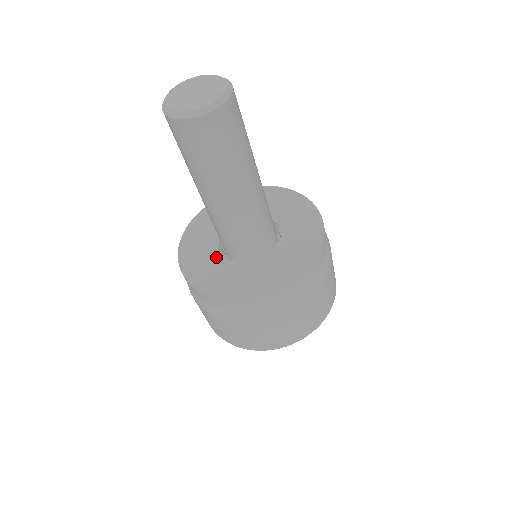
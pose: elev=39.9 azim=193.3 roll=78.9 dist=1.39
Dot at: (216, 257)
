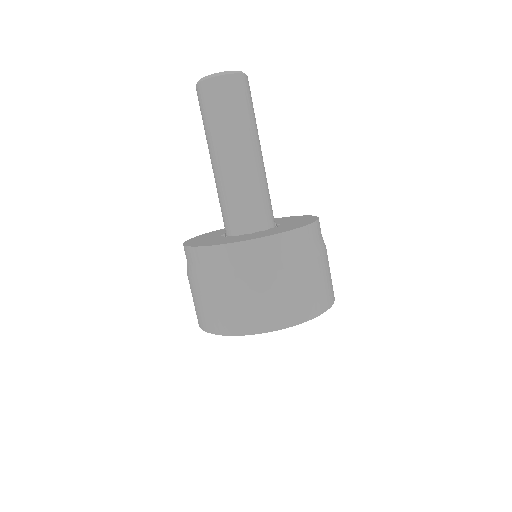
Dot at: (217, 237)
